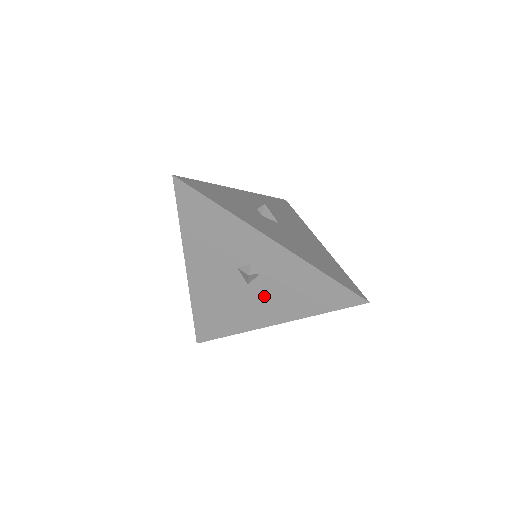
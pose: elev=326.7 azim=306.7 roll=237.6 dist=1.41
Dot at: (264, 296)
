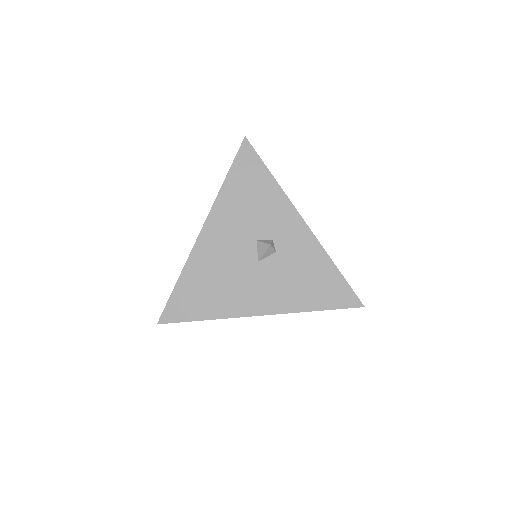
Dot at: (268, 278)
